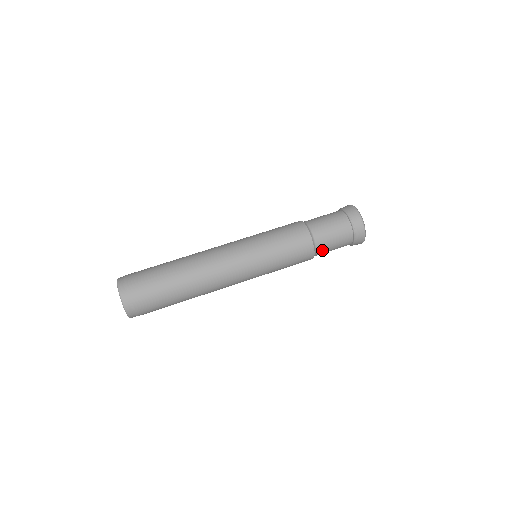
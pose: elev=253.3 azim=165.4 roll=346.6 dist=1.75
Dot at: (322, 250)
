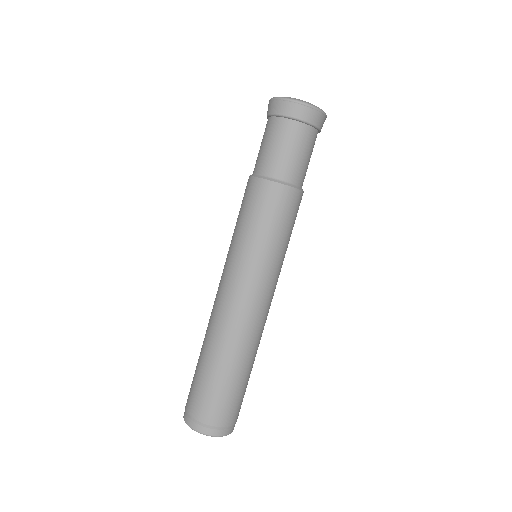
Dot at: (303, 177)
